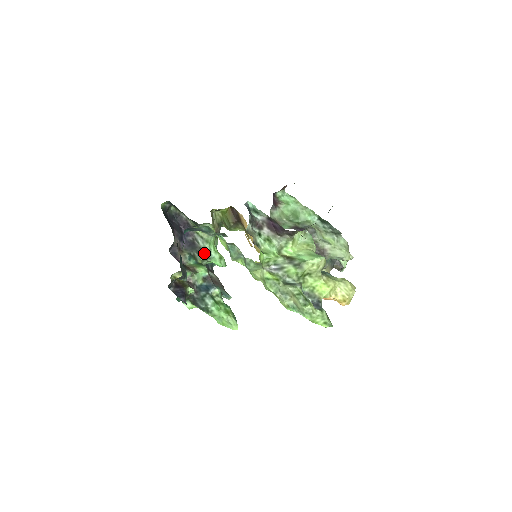
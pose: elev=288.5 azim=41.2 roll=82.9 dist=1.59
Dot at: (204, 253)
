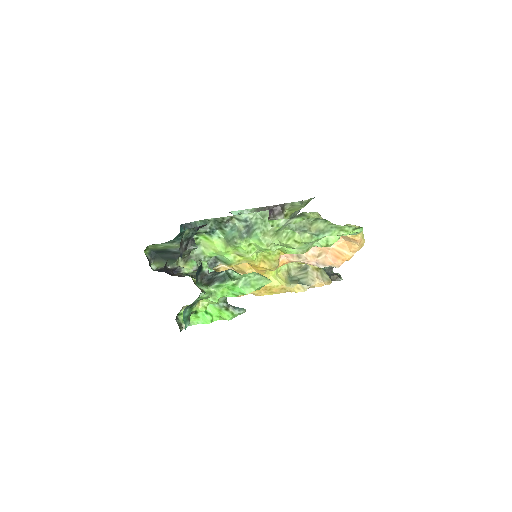
Dot at: occluded
